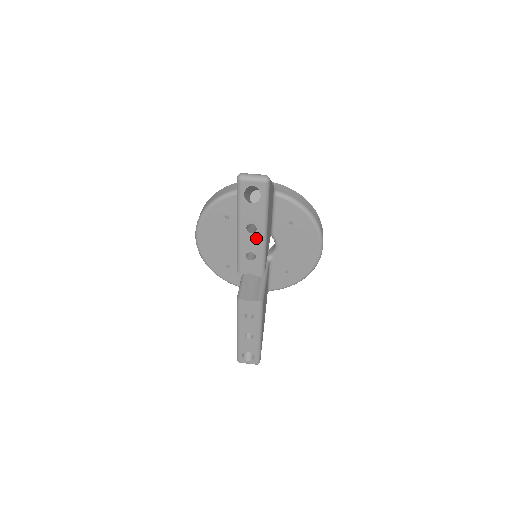
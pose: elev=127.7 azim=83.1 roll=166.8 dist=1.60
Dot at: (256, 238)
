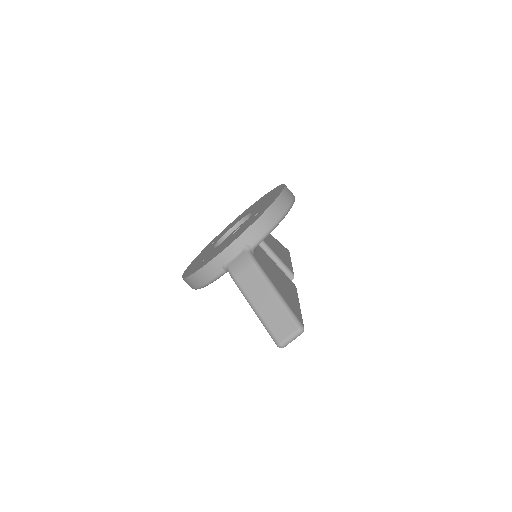
Dot at: occluded
